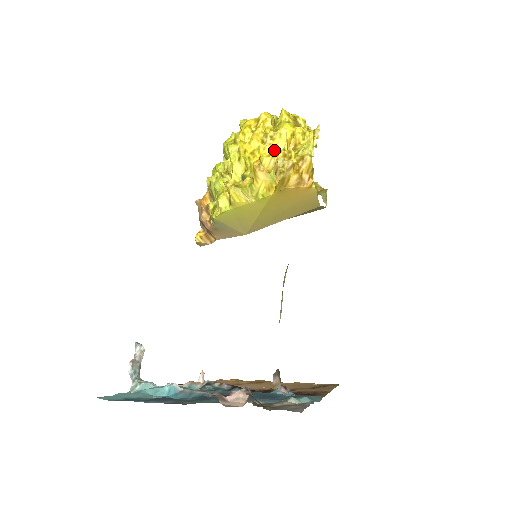
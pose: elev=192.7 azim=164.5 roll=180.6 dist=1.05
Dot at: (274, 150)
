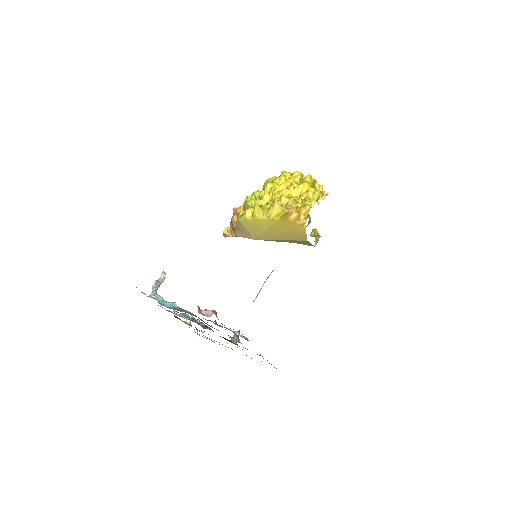
Dot at: (291, 195)
